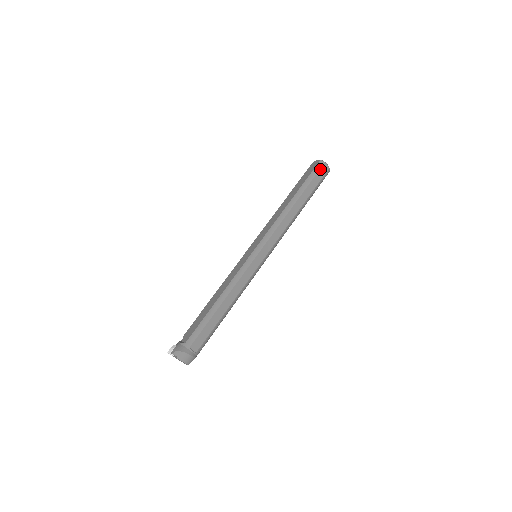
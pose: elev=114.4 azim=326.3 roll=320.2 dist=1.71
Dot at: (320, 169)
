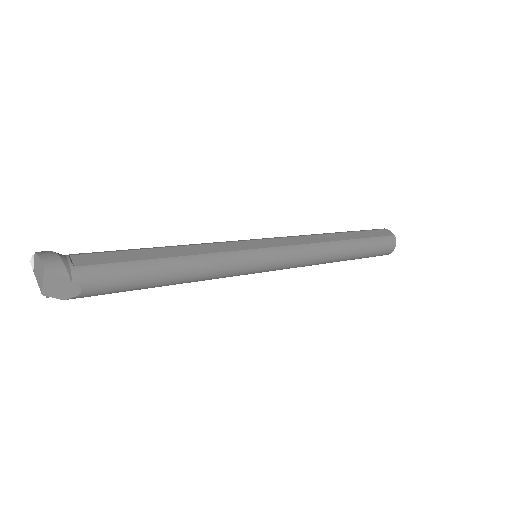
Dot at: (379, 230)
